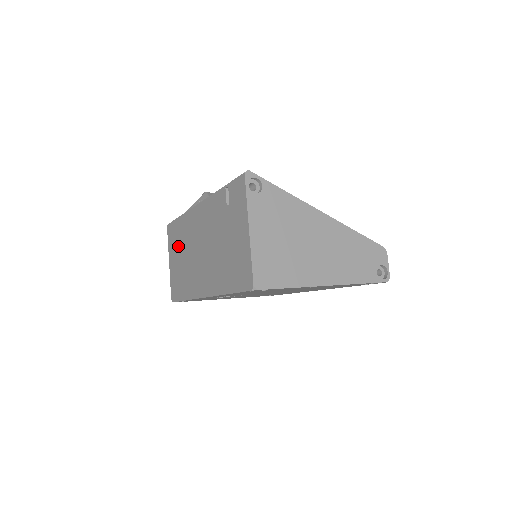
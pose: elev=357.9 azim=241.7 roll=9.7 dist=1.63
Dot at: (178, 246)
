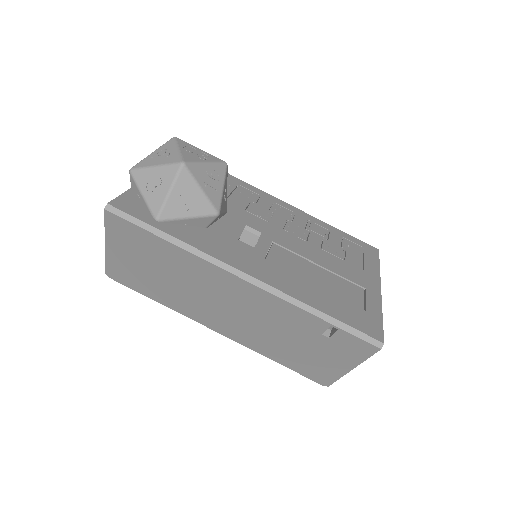
Dot at: (151, 259)
